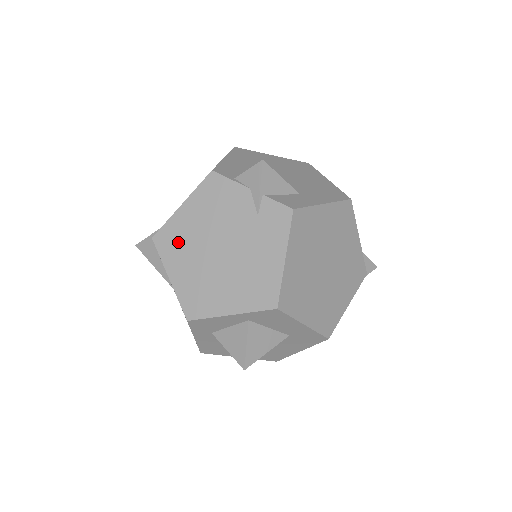
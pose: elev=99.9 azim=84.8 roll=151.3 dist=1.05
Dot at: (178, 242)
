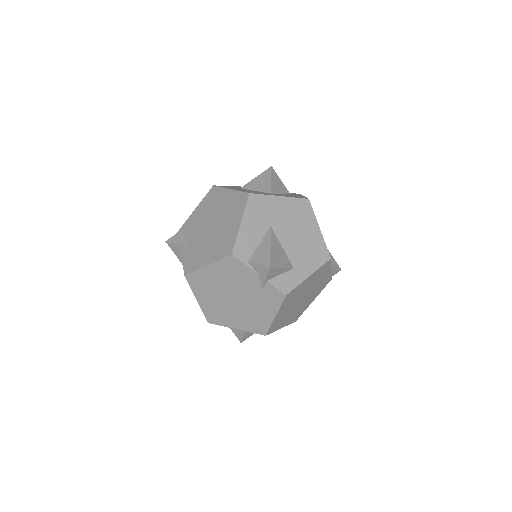
Dot at: (204, 284)
